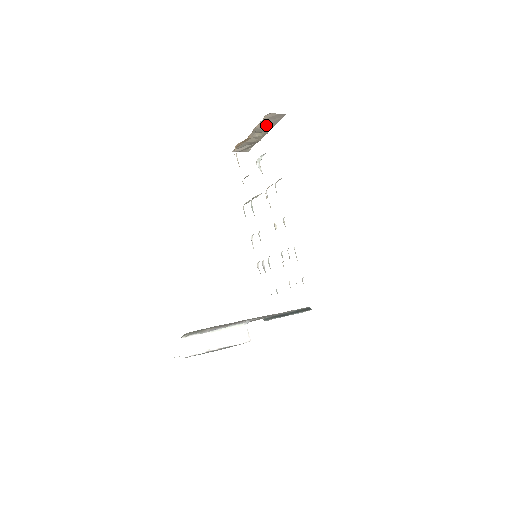
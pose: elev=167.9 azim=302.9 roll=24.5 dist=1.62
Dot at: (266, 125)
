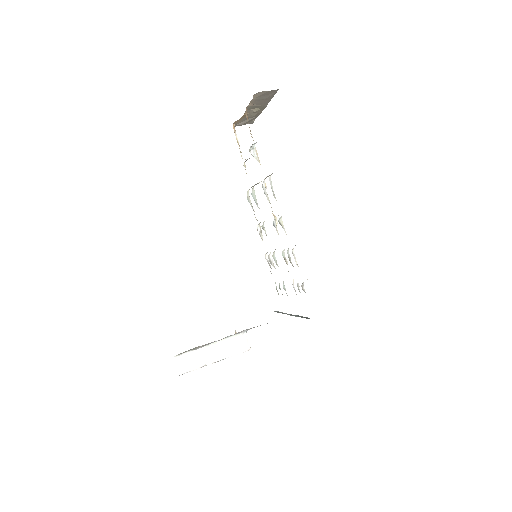
Dot at: (260, 101)
